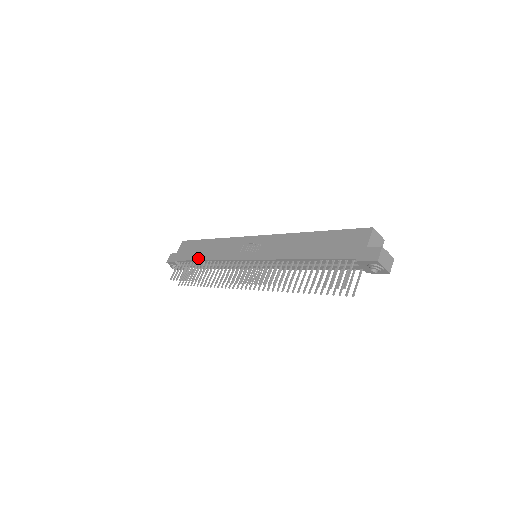
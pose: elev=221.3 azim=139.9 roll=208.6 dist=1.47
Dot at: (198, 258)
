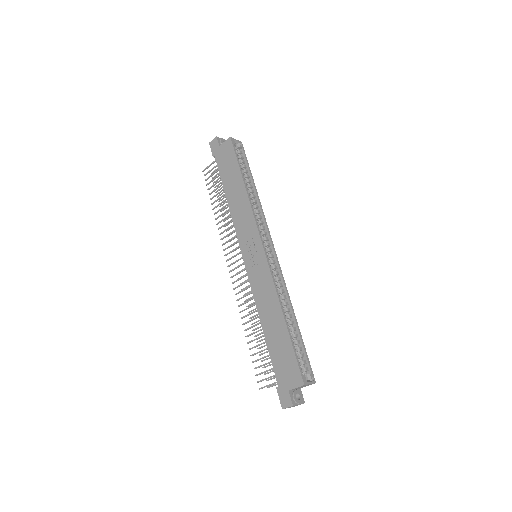
Dot at: (225, 188)
